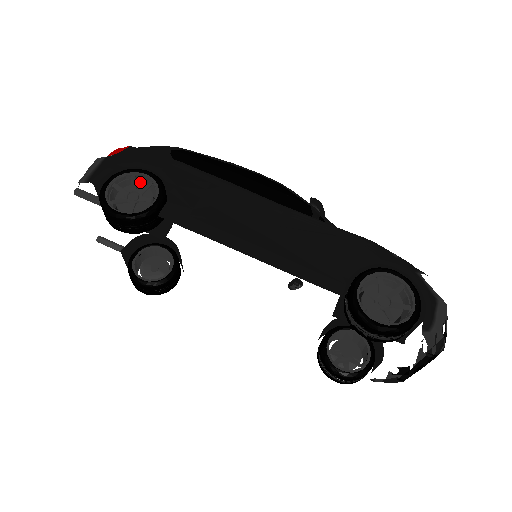
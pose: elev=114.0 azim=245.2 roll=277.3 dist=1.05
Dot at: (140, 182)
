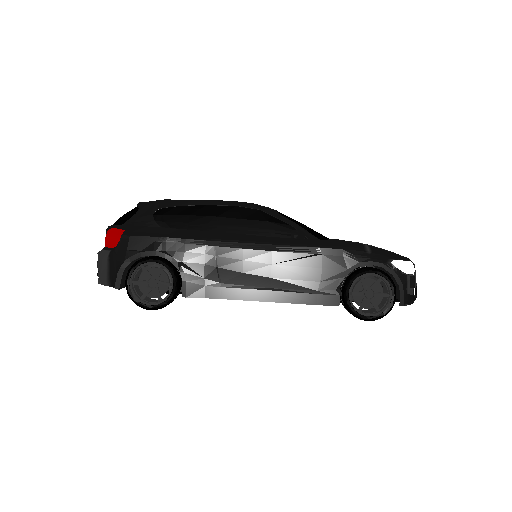
Dot at: occluded
